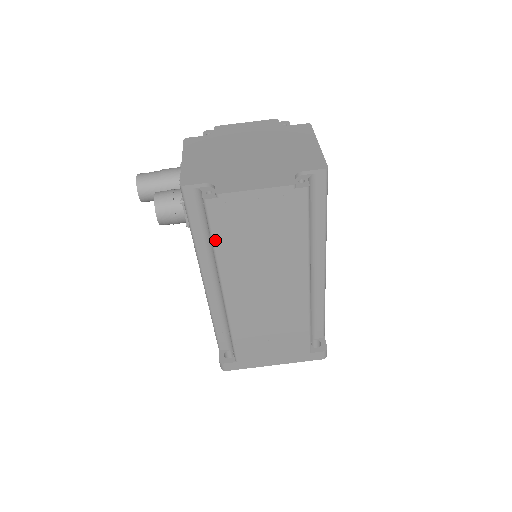
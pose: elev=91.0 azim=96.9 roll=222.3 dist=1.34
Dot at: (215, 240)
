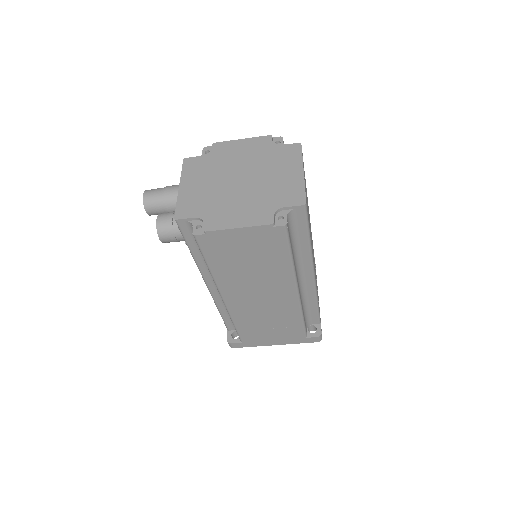
Dot at: (208, 262)
